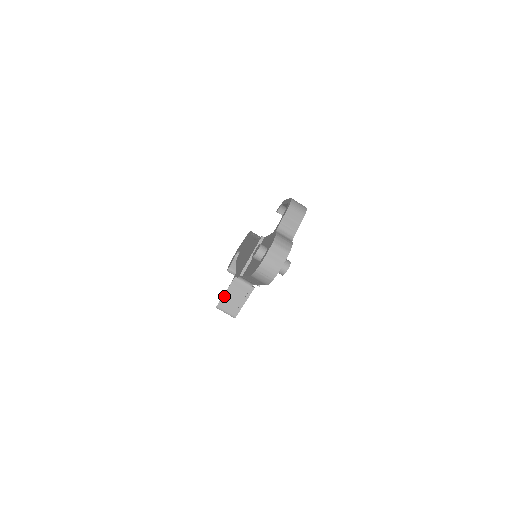
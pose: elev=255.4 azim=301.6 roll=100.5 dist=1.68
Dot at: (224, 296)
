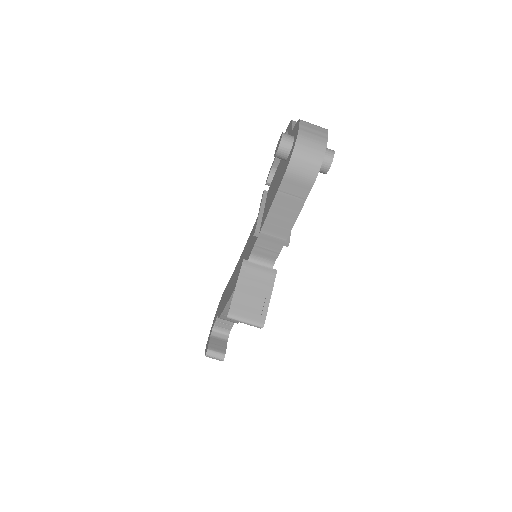
Dot at: (235, 294)
